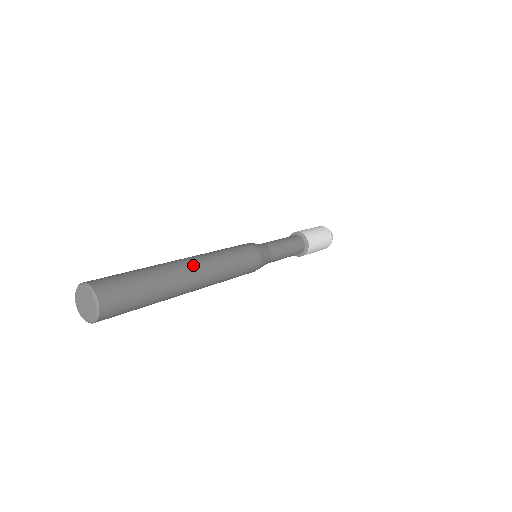
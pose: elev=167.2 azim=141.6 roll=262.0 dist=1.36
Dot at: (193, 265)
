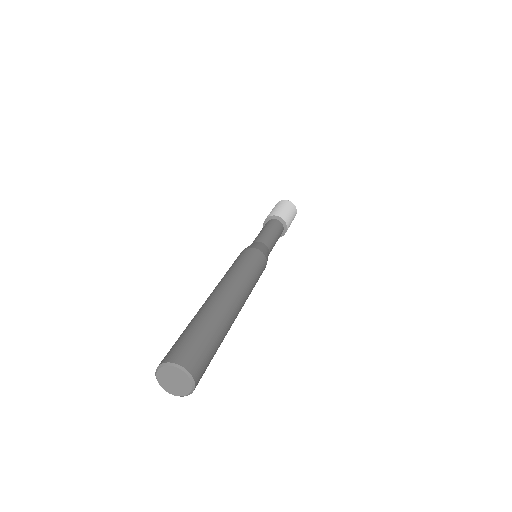
Dot at: (226, 293)
